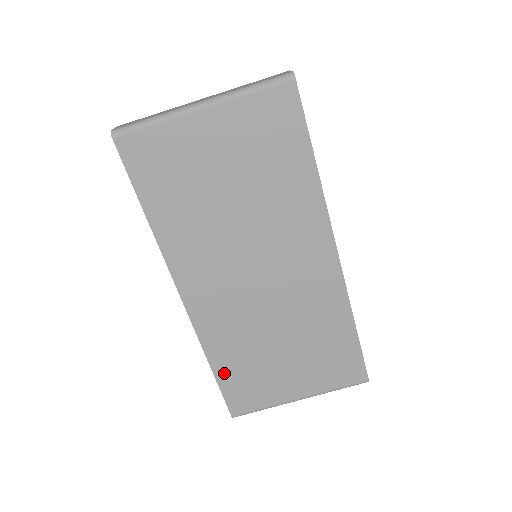
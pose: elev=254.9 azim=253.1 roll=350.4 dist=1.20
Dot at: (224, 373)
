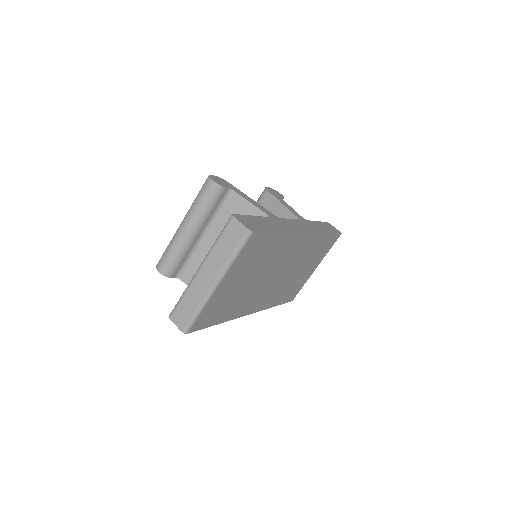
Dot at: (282, 301)
